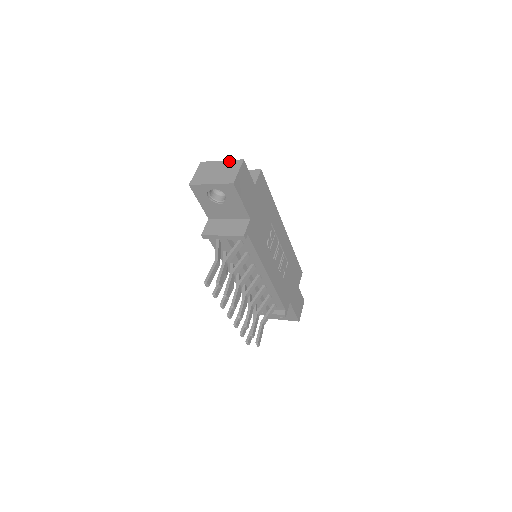
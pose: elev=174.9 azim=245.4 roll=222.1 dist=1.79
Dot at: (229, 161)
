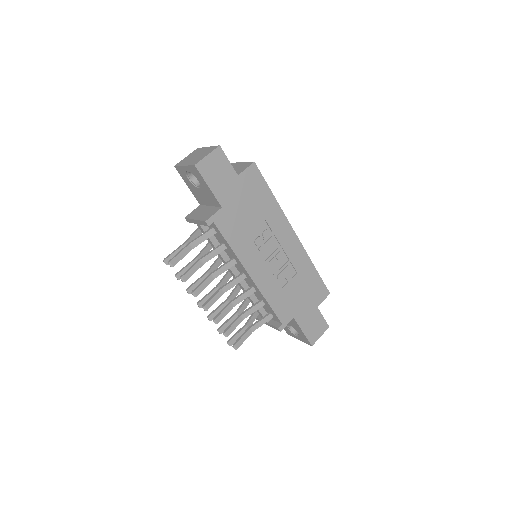
Dot at: (211, 147)
